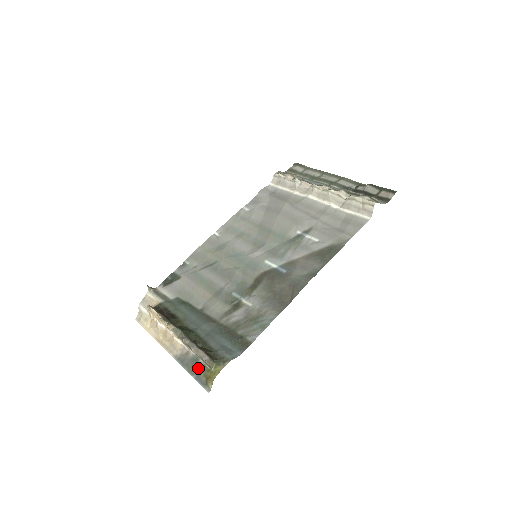
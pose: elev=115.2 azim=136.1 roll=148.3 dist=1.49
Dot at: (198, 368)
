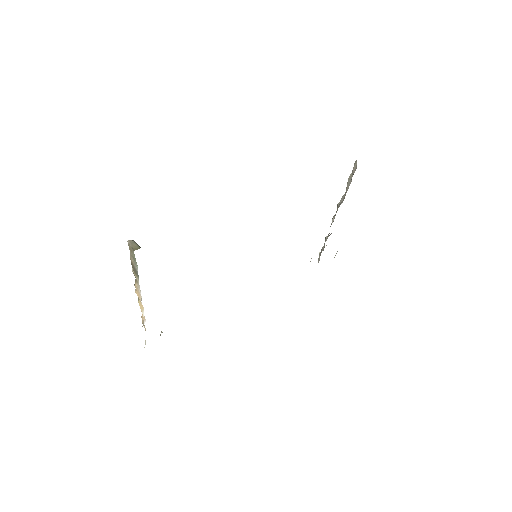
Dot at: occluded
